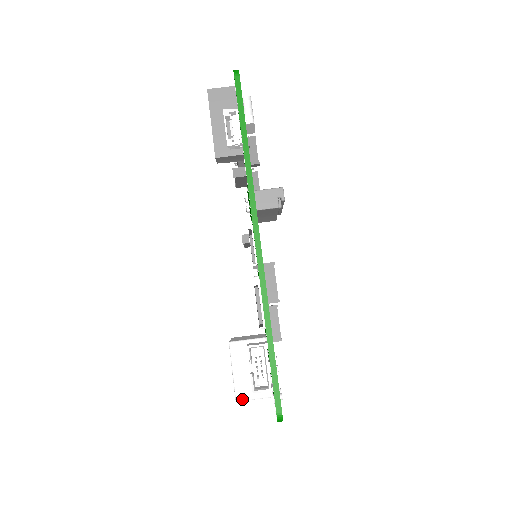
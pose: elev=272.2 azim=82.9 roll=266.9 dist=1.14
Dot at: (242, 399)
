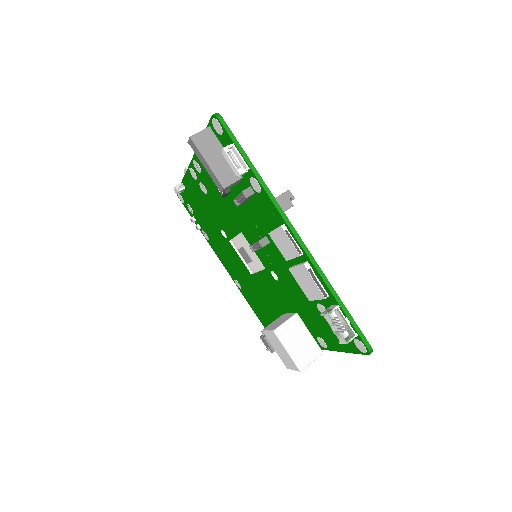
Dot at: (304, 367)
